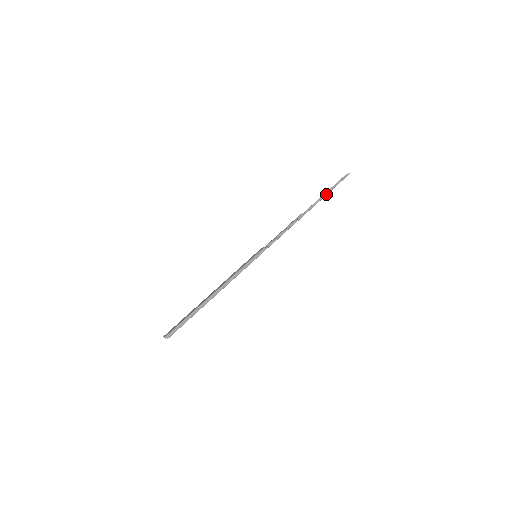
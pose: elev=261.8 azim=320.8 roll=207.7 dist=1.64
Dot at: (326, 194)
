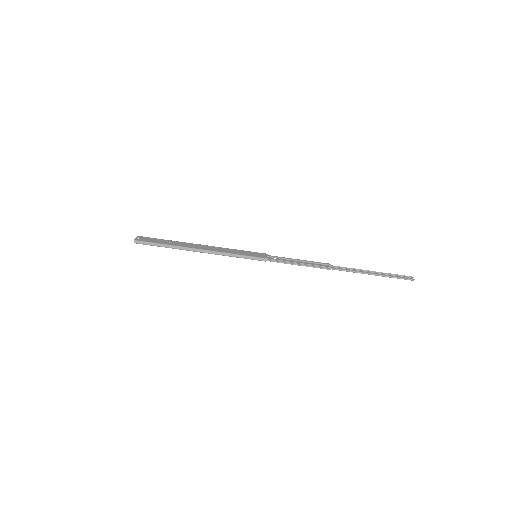
Dot at: (370, 274)
